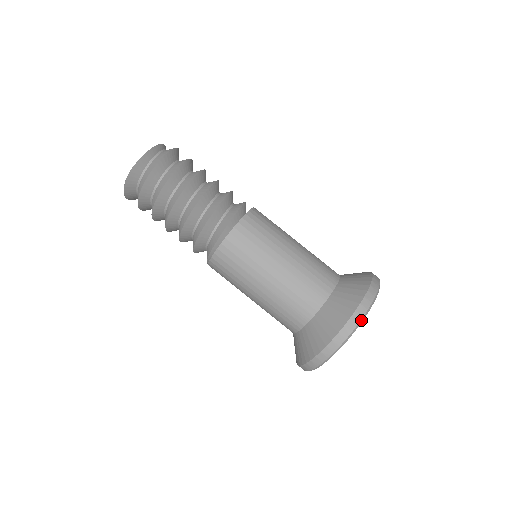
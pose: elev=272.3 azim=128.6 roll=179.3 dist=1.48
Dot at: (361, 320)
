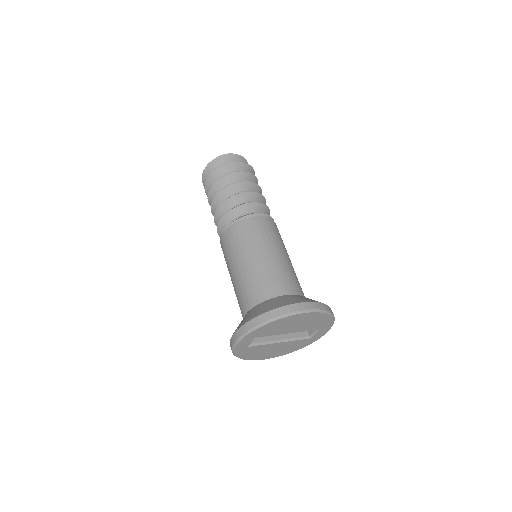
Dot at: (316, 310)
